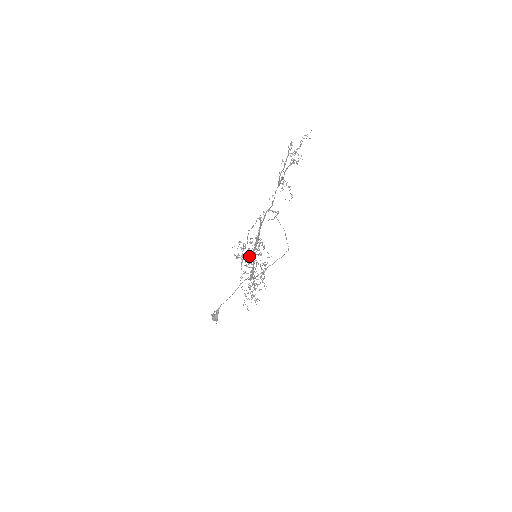
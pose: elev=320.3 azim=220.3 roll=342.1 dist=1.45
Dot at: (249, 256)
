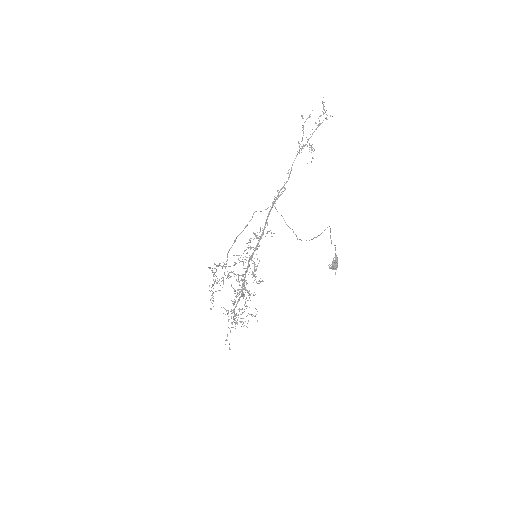
Dot at: (251, 258)
